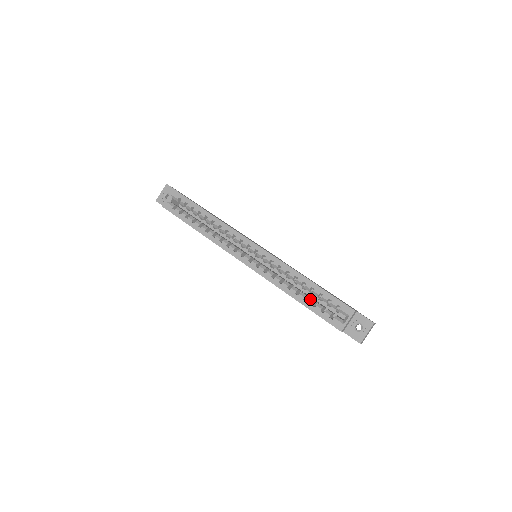
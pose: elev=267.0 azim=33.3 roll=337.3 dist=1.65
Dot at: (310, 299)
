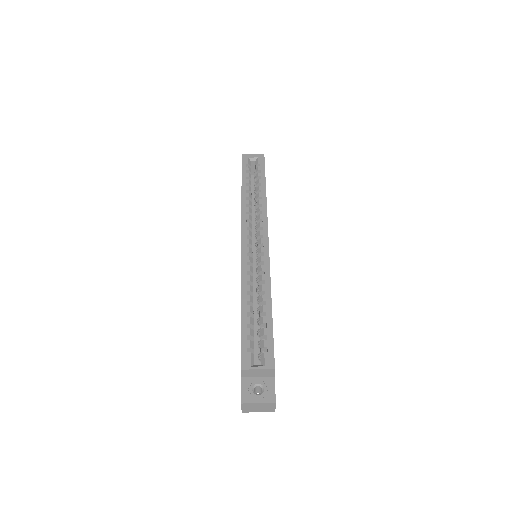
Dot at: (252, 319)
